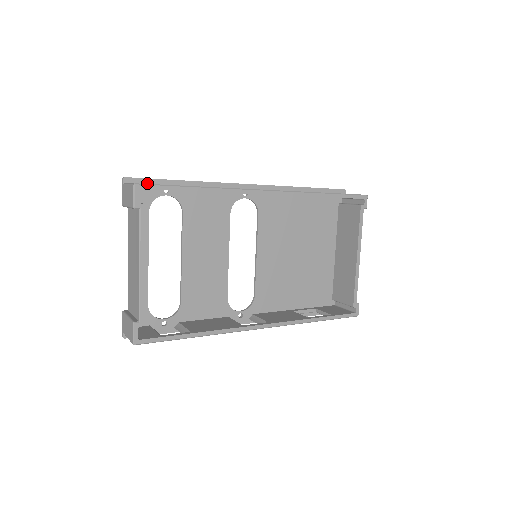
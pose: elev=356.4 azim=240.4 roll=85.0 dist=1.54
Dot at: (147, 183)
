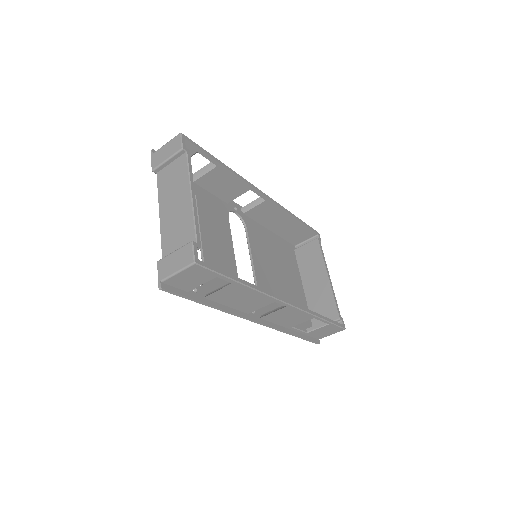
Dot at: occluded
